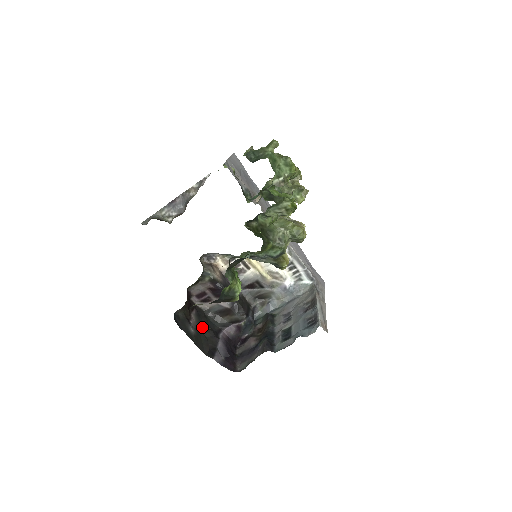
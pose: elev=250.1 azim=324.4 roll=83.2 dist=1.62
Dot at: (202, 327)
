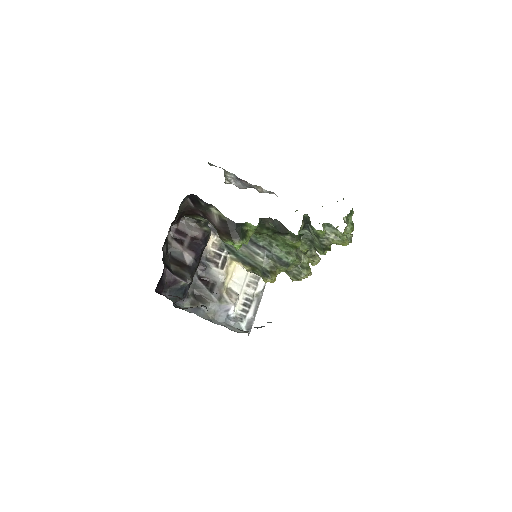
Dot at: occluded
